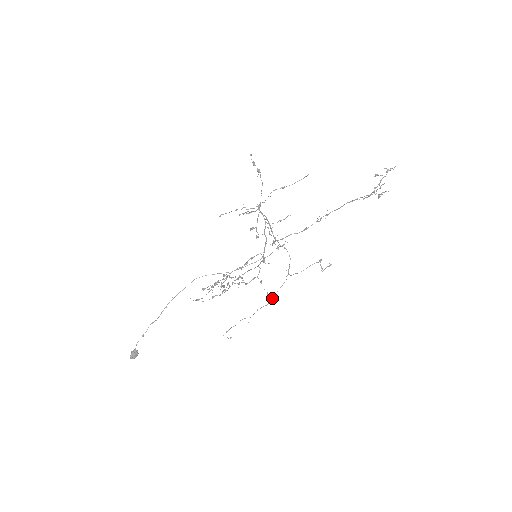
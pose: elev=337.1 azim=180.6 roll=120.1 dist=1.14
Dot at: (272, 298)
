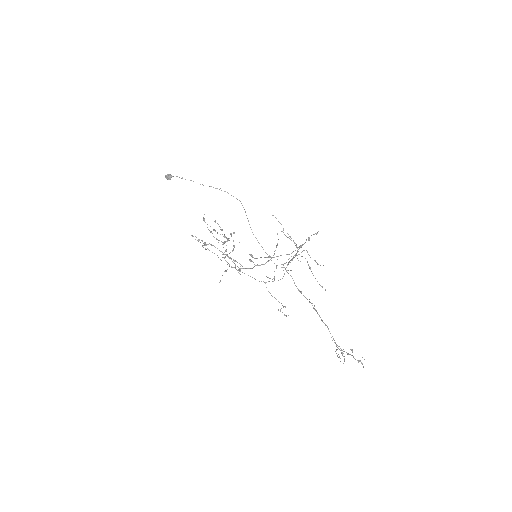
Dot at: occluded
